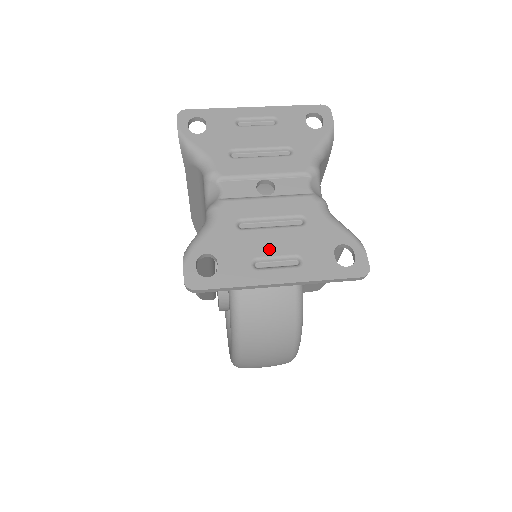
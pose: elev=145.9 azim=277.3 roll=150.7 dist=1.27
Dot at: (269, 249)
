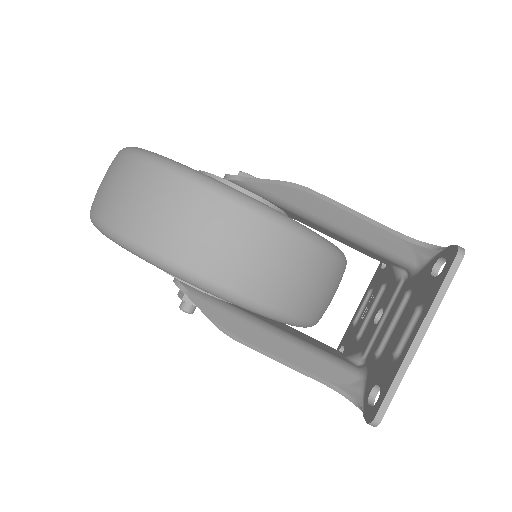
Dot at: occluded
